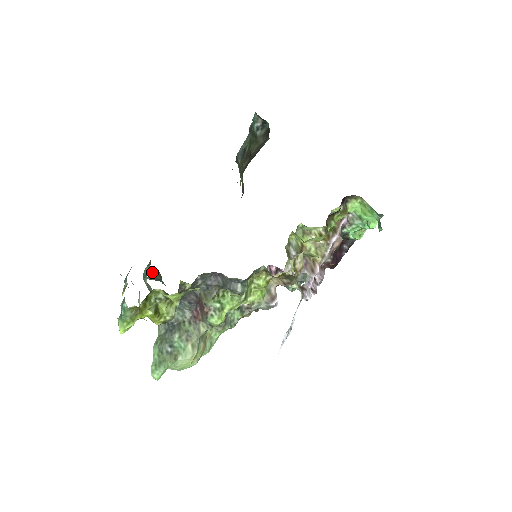
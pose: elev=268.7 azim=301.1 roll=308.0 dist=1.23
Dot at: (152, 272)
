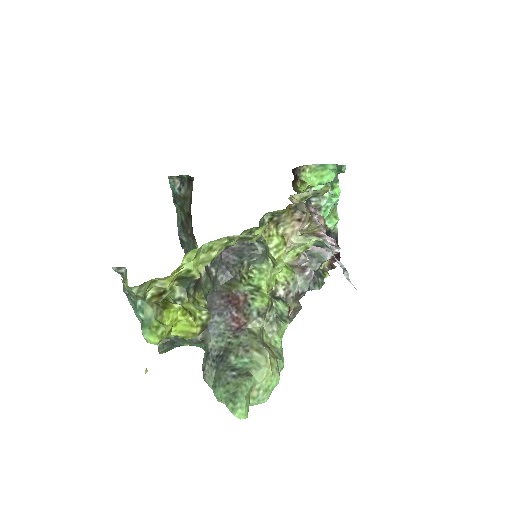
Dot at: occluded
